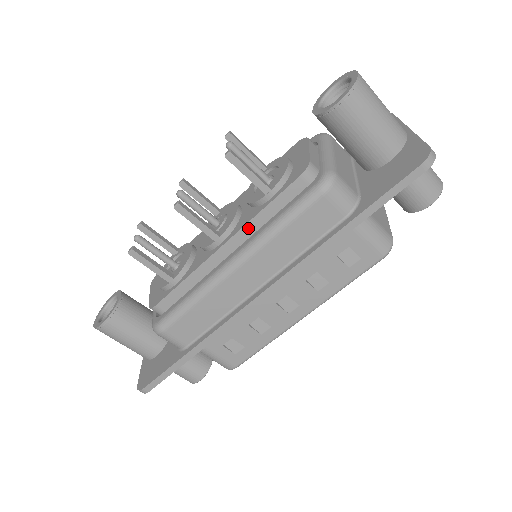
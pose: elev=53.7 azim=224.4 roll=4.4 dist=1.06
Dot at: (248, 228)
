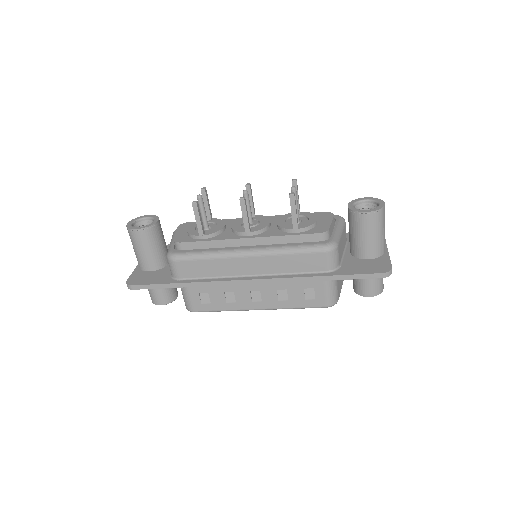
Dot at: (270, 239)
